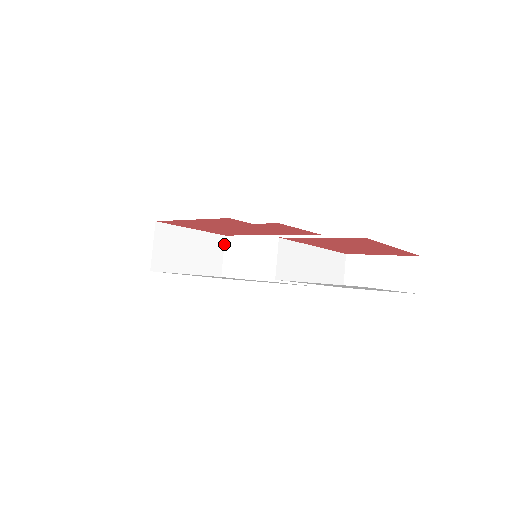
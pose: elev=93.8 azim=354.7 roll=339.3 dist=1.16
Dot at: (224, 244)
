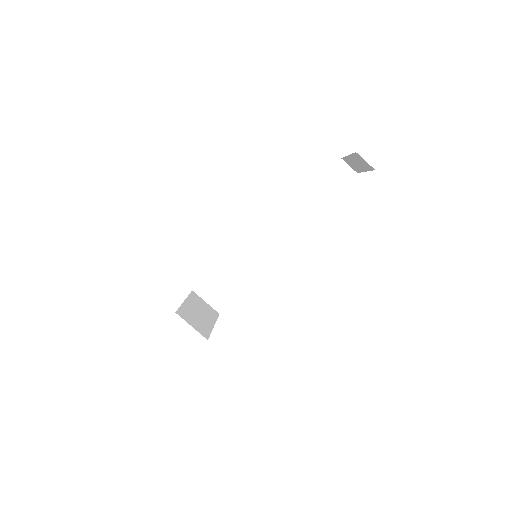
Dot at: (198, 295)
